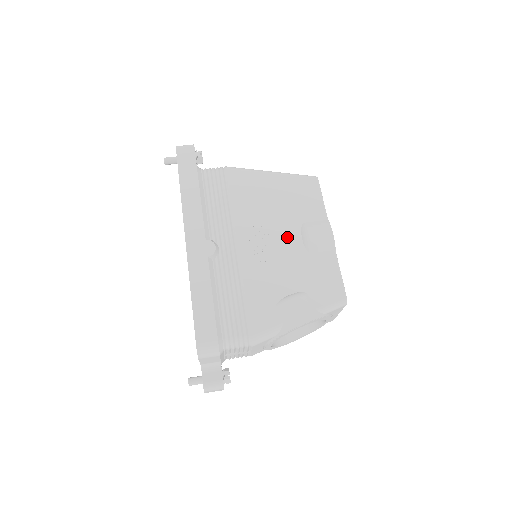
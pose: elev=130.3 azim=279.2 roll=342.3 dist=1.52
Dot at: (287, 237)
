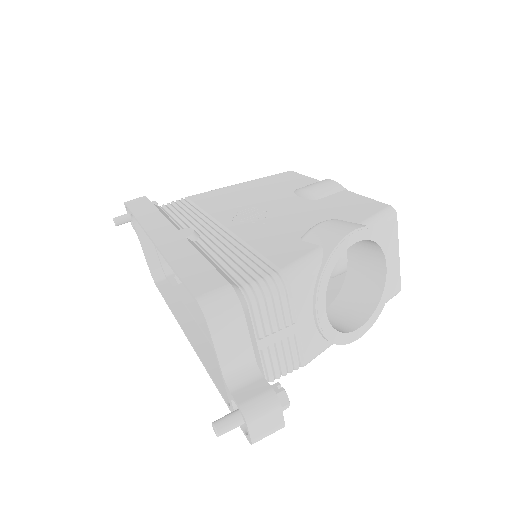
Dot at: (281, 202)
